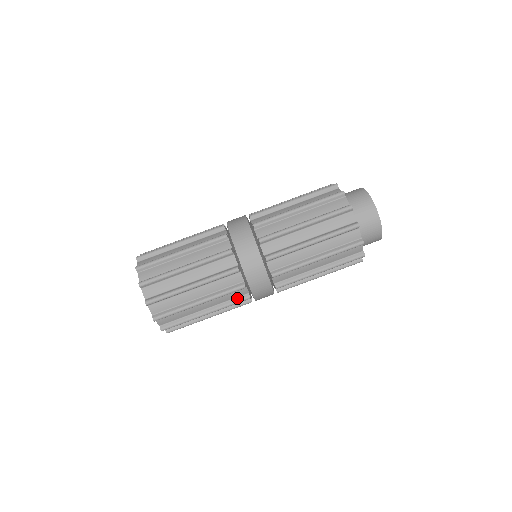
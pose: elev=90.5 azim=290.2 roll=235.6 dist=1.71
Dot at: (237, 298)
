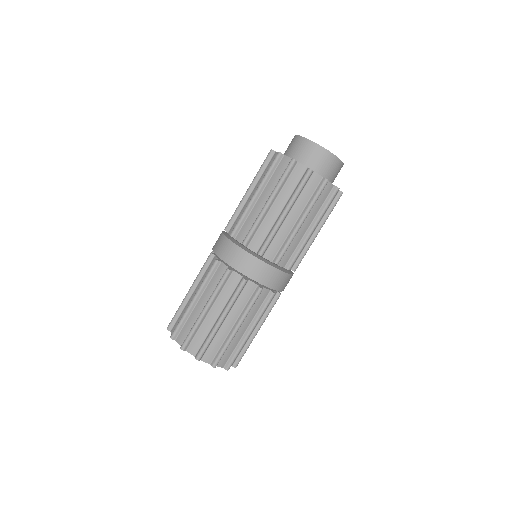
Dot at: (264, 301)
